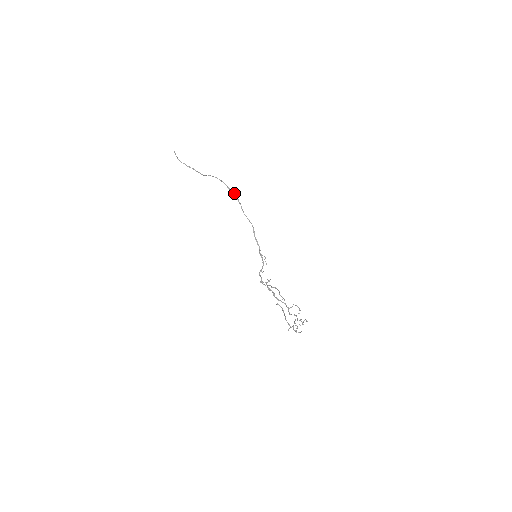
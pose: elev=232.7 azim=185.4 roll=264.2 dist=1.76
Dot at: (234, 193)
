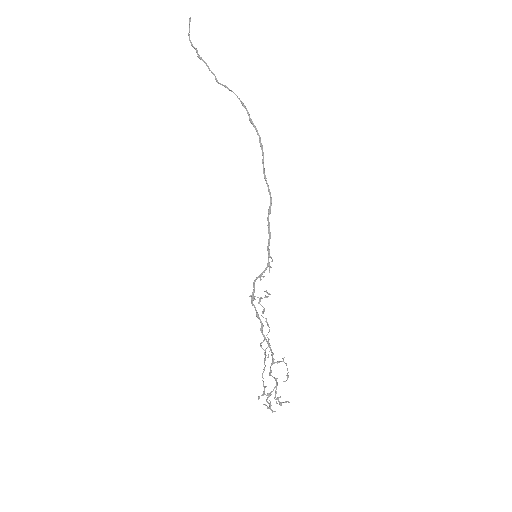
Dot at: (258, 133)
